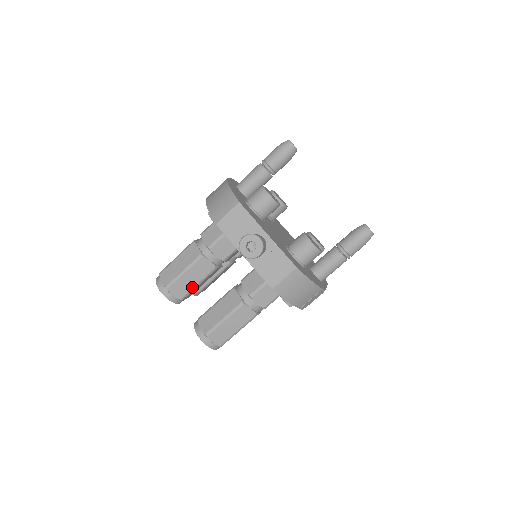
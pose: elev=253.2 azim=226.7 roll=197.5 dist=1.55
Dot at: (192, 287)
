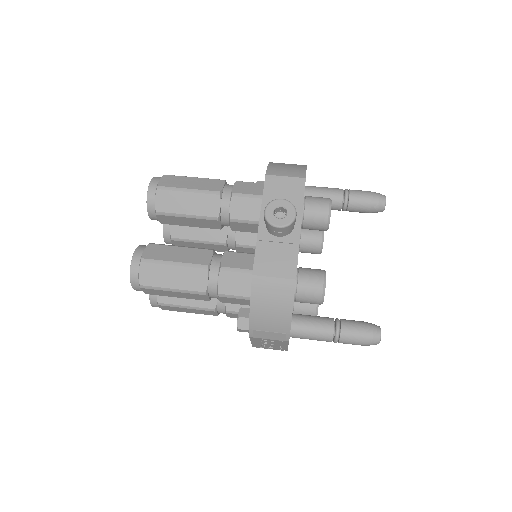
Dot at: (179, 212)
